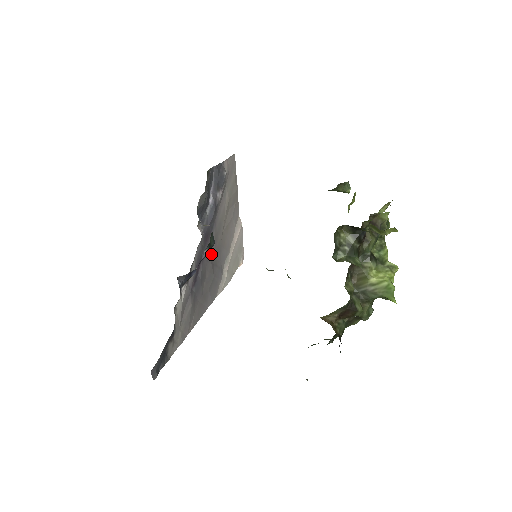
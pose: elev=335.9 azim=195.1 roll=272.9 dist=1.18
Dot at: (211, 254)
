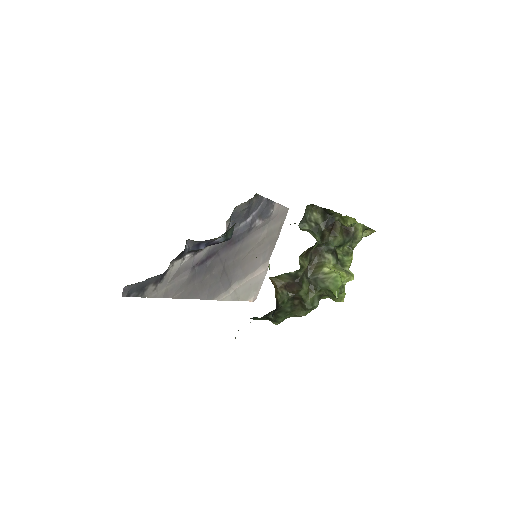
Dot at: (227, 260)
